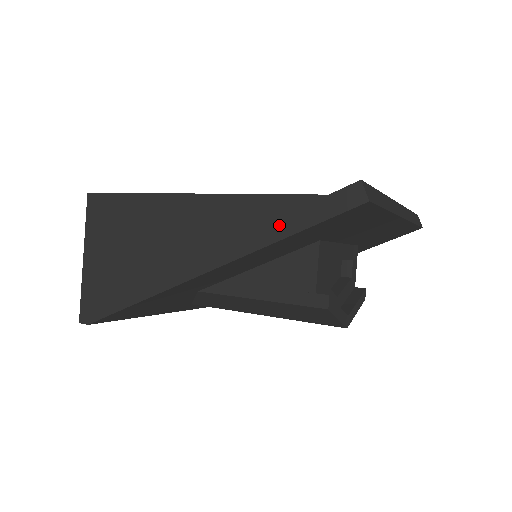
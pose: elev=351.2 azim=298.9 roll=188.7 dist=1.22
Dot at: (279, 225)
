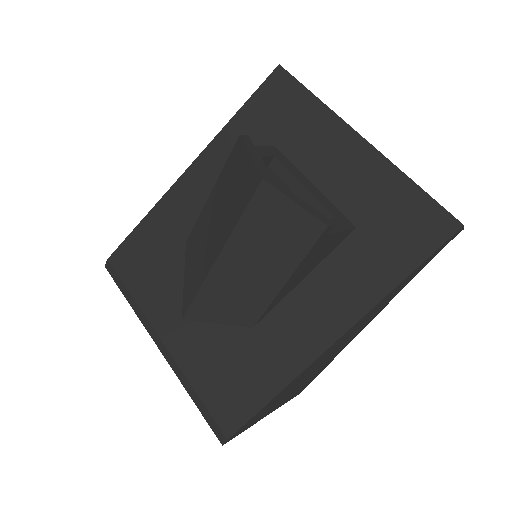
Dot at: occluded
